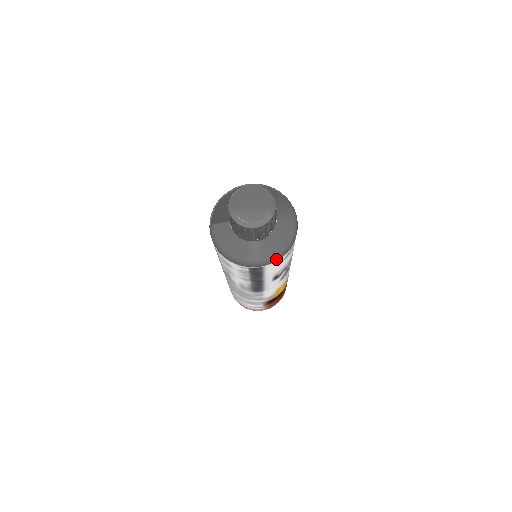
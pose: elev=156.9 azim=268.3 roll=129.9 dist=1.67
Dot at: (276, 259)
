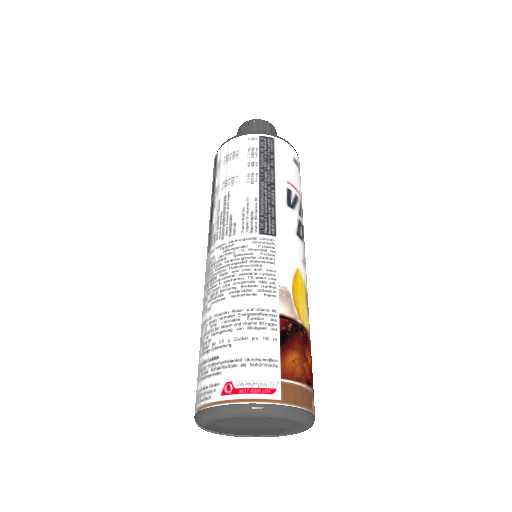
Dot at: (285, 141)
